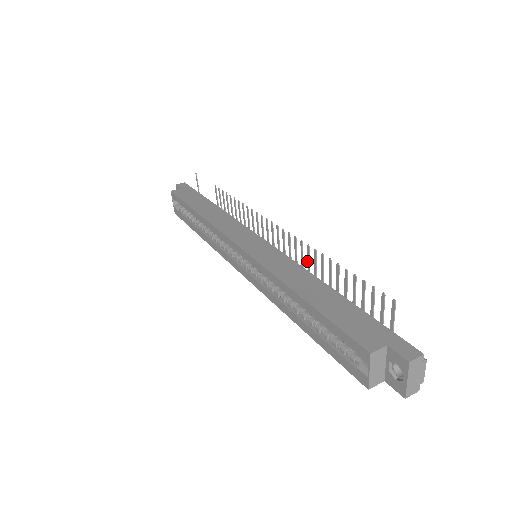
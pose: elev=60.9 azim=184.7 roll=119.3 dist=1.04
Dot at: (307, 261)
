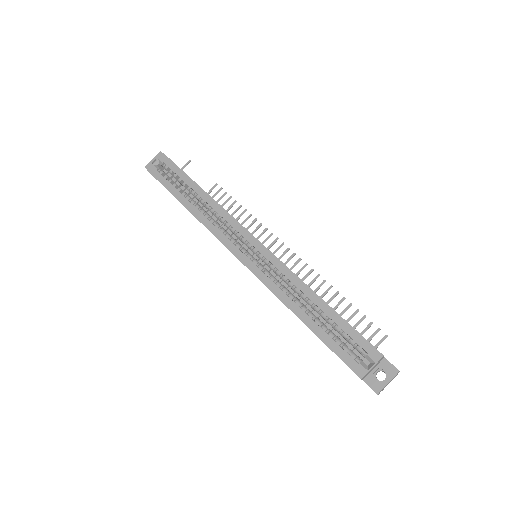
Dot at: (308, 284)
